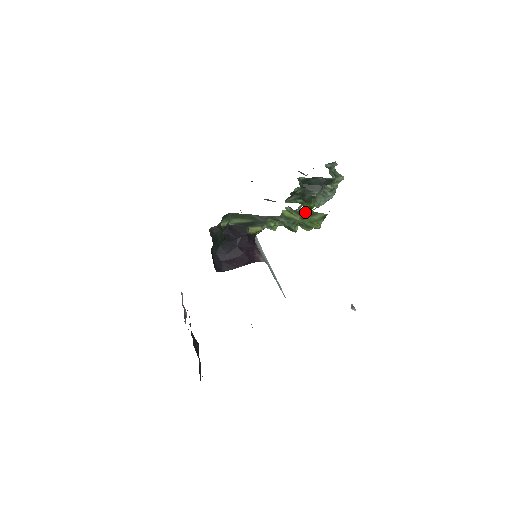
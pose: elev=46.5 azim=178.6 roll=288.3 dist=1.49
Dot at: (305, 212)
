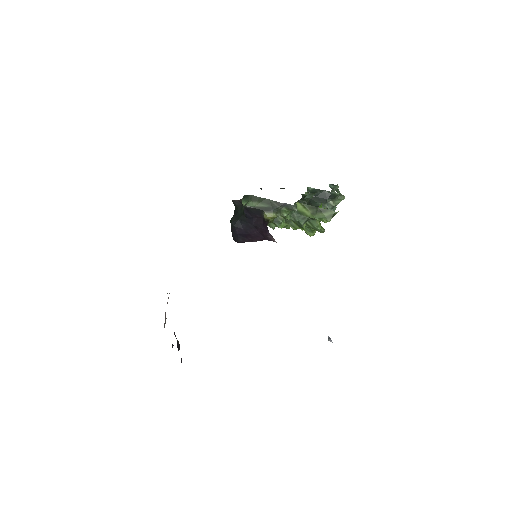
Dot at: (317, 208)
